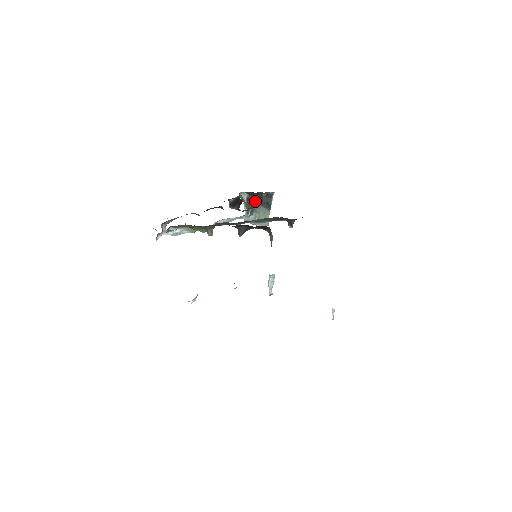
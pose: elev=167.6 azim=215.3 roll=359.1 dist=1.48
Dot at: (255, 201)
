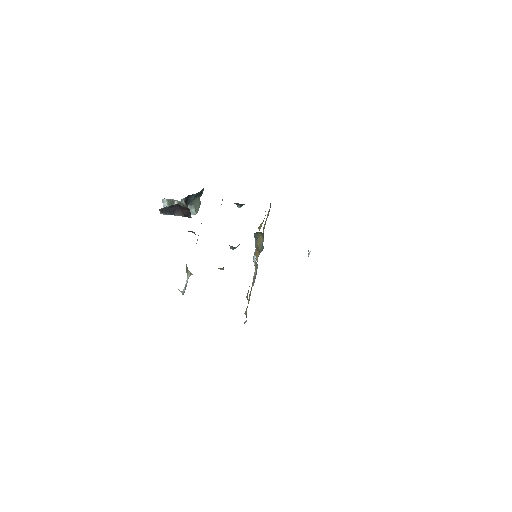
Dot at: (192, 199)
